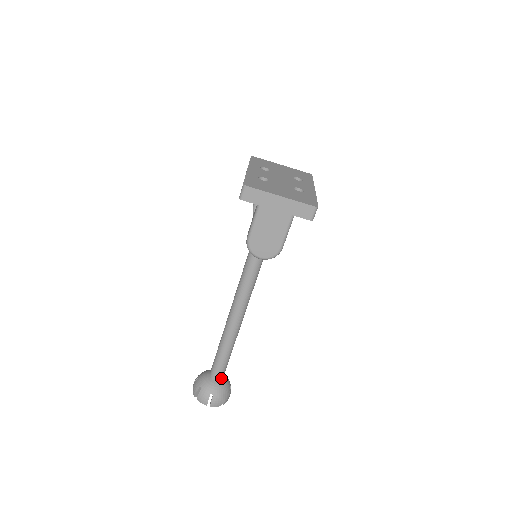
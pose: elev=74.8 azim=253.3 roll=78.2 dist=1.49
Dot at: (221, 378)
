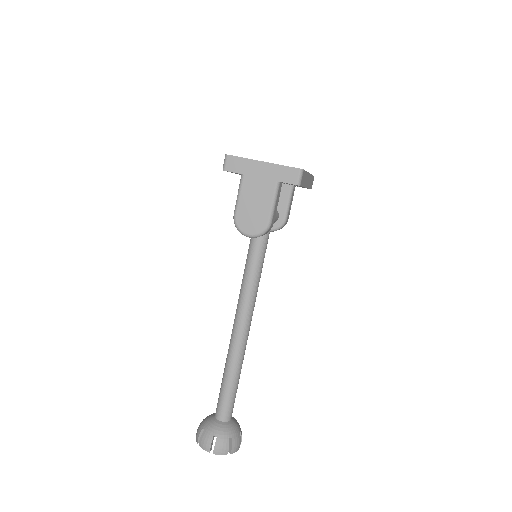
Dot at: (228, 418)
